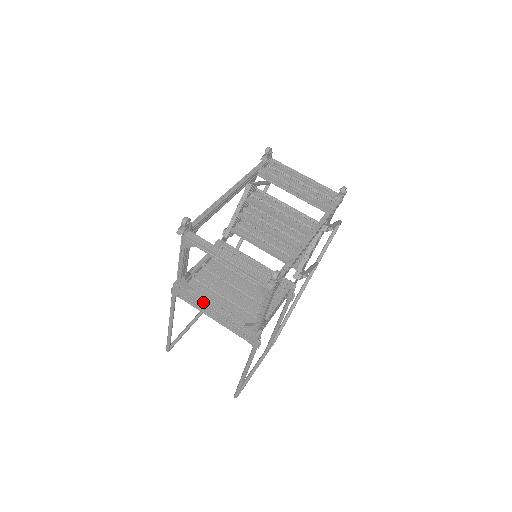
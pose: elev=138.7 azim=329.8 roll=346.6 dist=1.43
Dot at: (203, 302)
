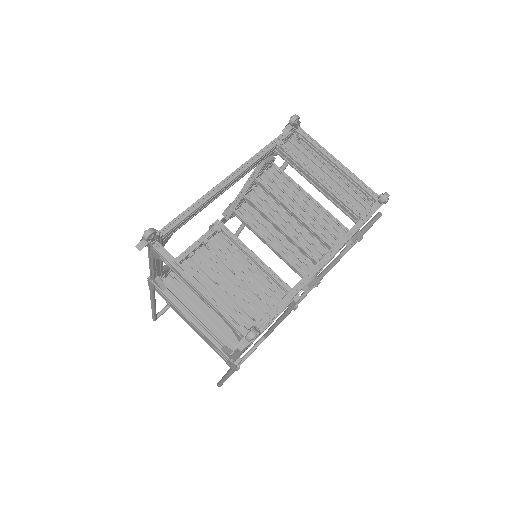
Dot at: (179, 308)
